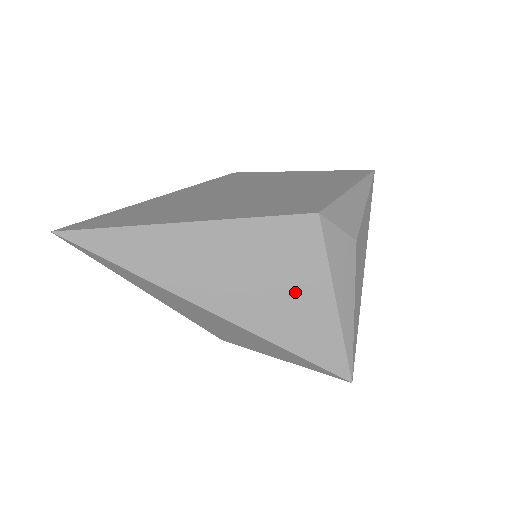
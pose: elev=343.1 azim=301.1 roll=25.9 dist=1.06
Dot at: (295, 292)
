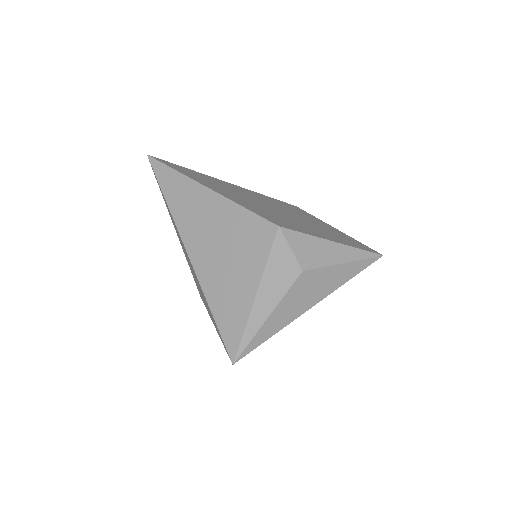
Dot at: (236, 271)
